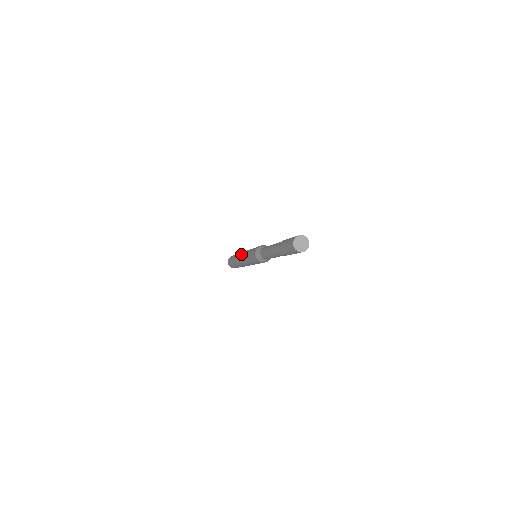
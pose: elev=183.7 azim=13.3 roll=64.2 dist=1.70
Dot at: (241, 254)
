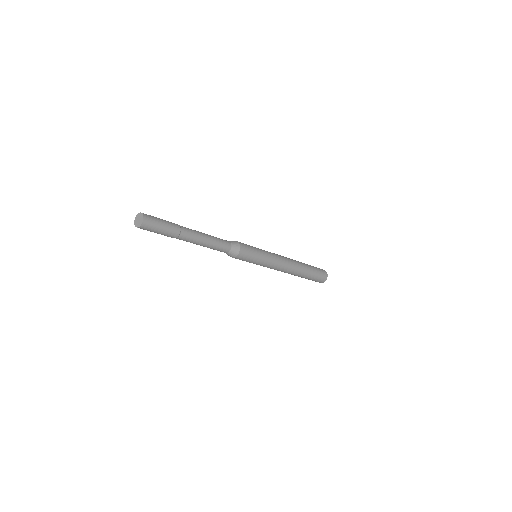
Dot at: occluded
